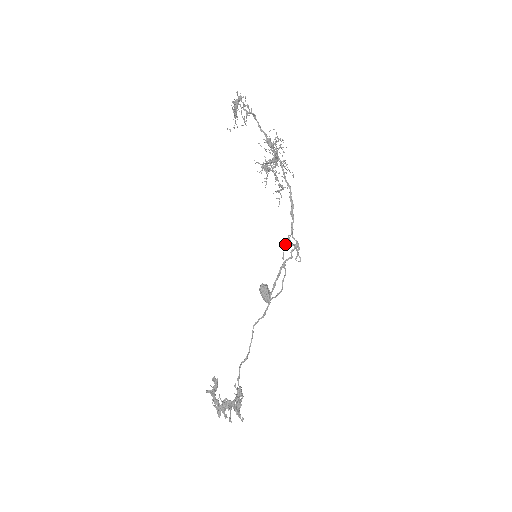
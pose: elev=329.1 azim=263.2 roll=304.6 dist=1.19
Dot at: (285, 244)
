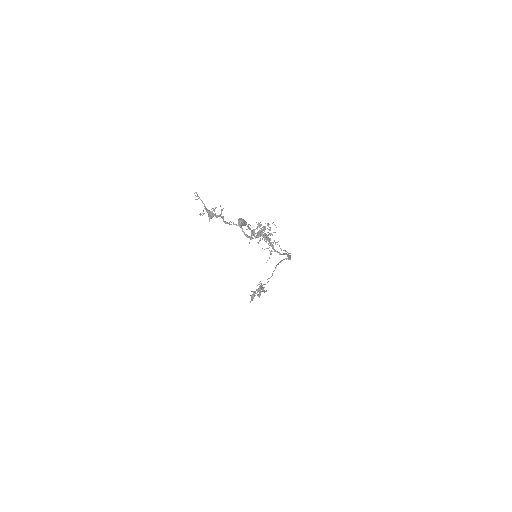
Dot at: occluded
